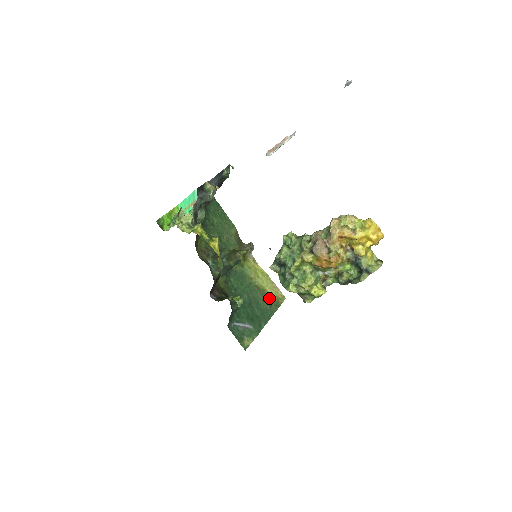
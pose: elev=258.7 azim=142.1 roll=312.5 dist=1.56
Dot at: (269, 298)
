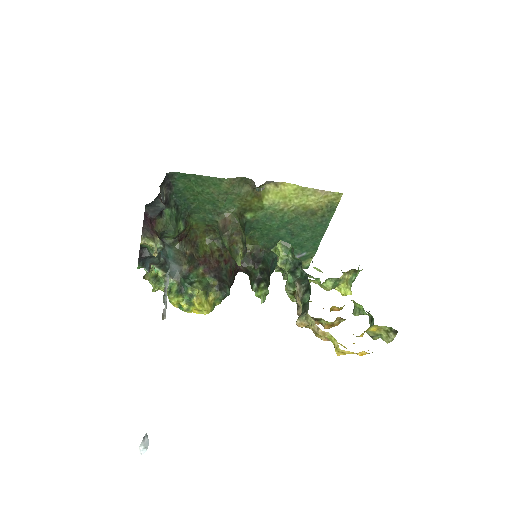
Dot at: (317, 210)
